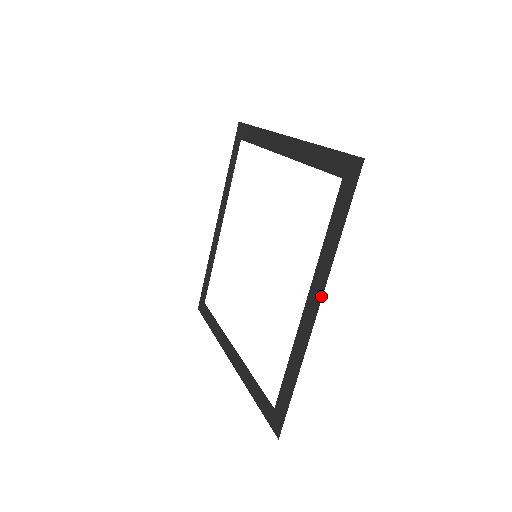
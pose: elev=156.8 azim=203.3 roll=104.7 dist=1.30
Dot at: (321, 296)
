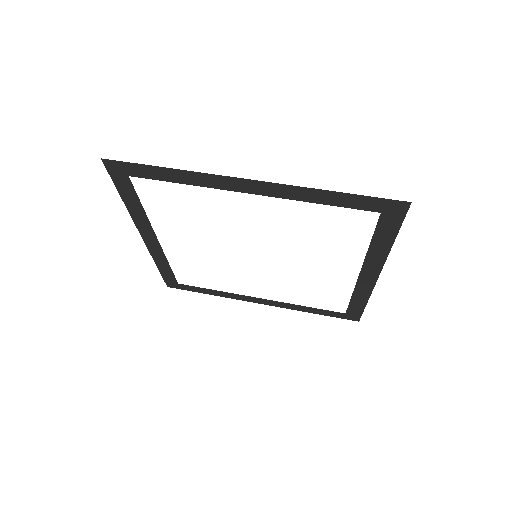
Dot at: (380, 270)
